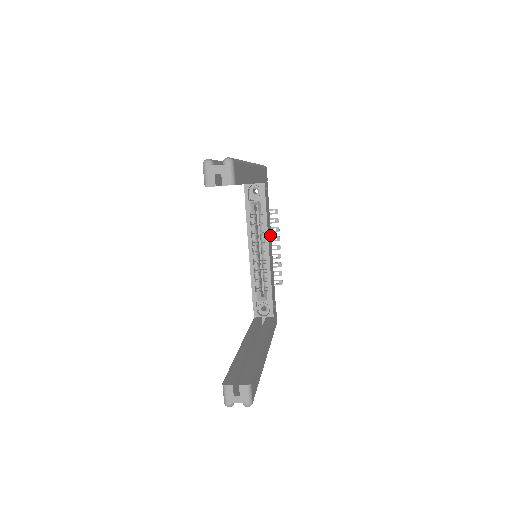
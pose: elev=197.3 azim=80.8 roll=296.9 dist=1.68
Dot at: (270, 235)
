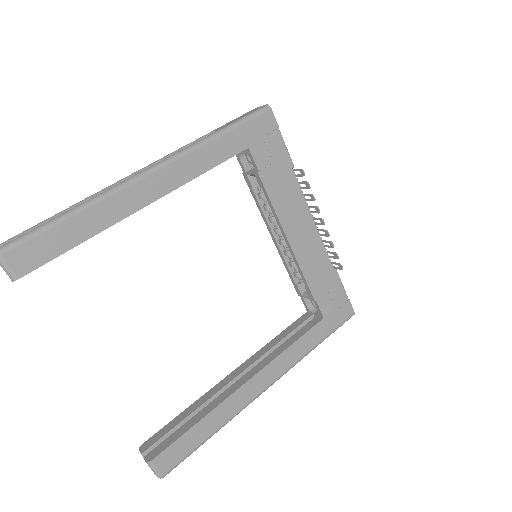
Dot at: (301, 208)
